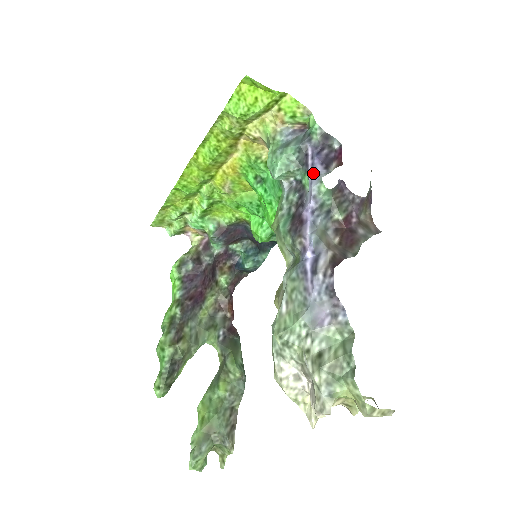
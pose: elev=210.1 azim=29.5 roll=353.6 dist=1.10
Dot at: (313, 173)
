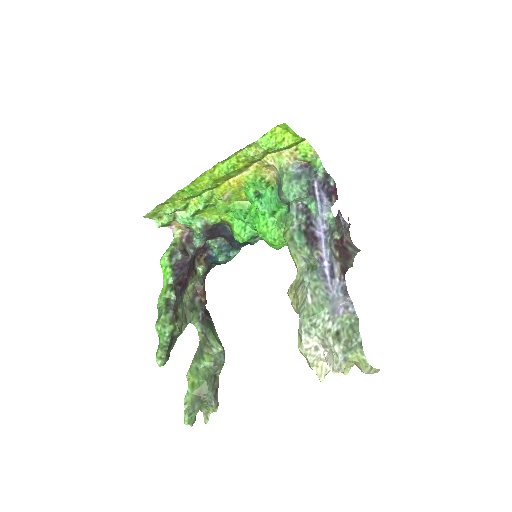
Dot at: (322, 203)
